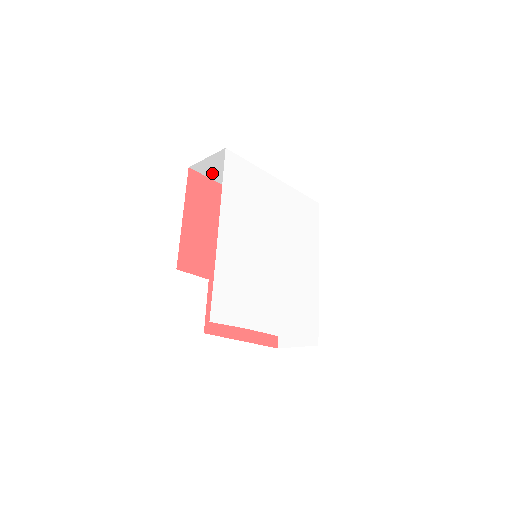
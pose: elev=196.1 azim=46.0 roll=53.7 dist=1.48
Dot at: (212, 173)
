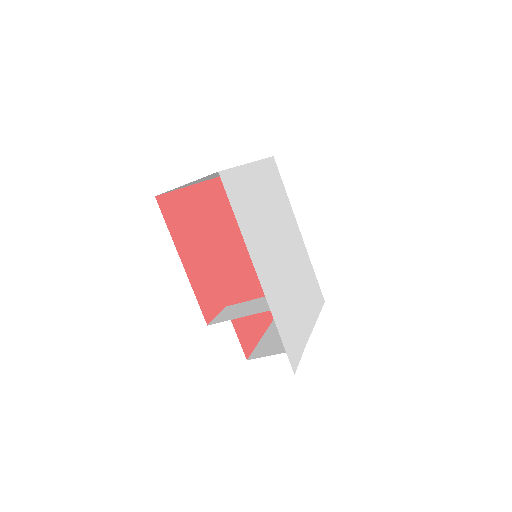
Dot at: occluded
